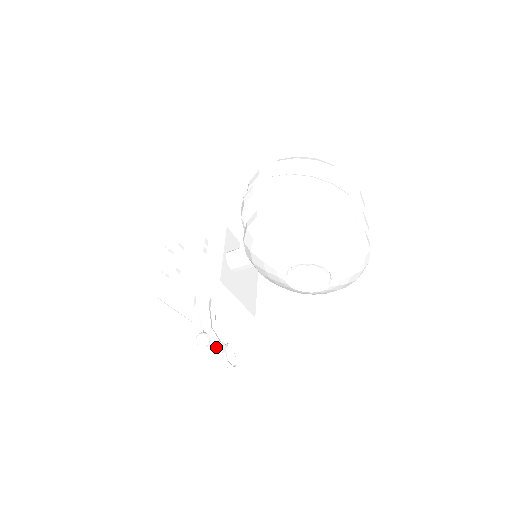
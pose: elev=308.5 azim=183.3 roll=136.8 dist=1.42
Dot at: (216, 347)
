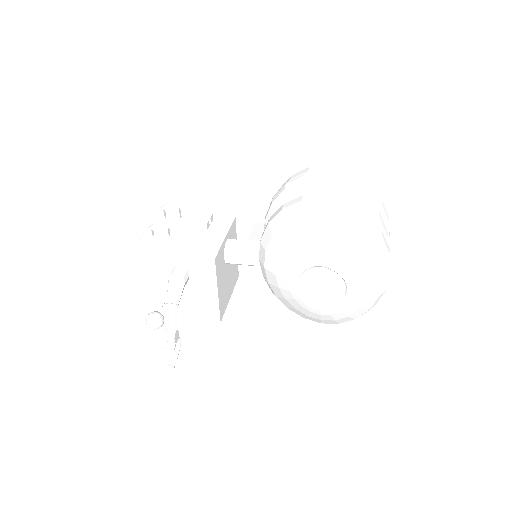
Dot at: (169, 332)
